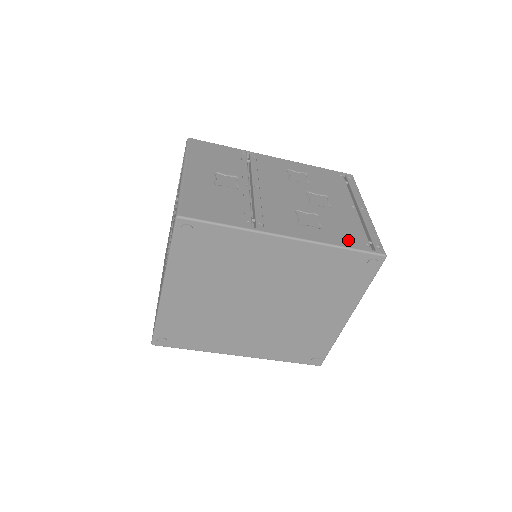
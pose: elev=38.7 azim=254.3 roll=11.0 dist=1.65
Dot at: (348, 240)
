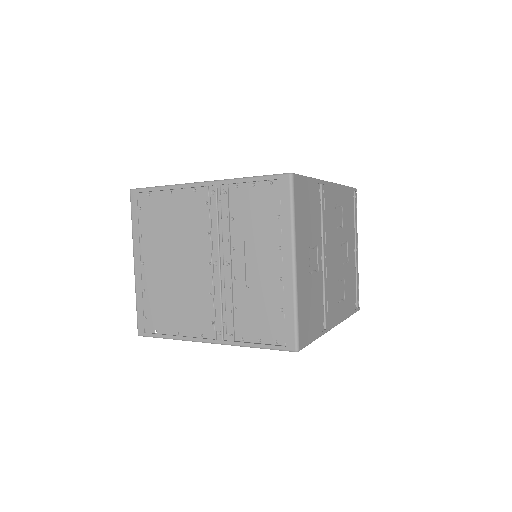
Dot at: (351, 305)
